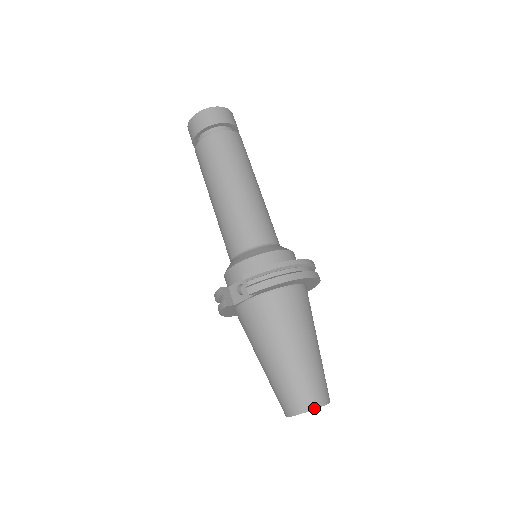
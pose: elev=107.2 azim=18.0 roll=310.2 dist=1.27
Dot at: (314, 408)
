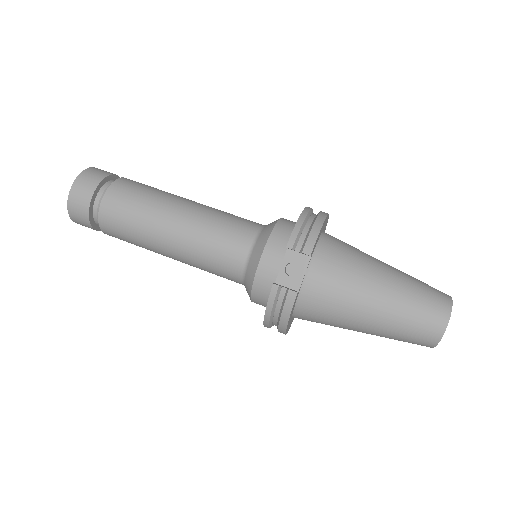
Dot at: (451, 303)
